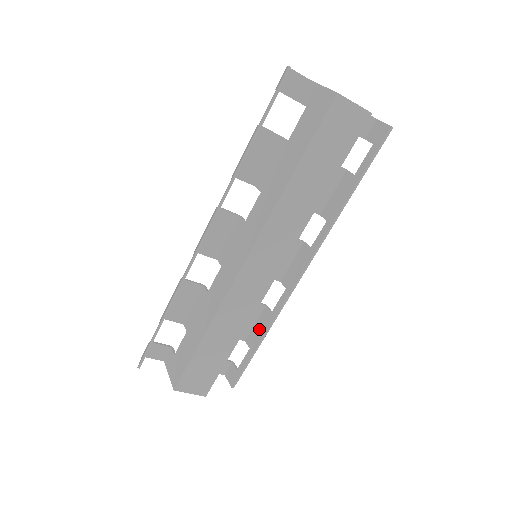
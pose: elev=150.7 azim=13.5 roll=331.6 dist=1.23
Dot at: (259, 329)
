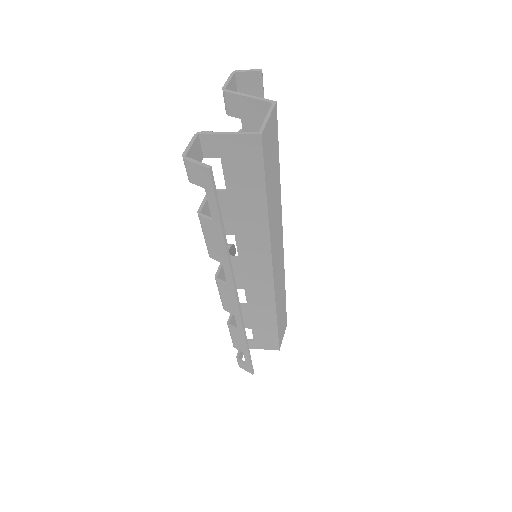
Dot at: occluded
